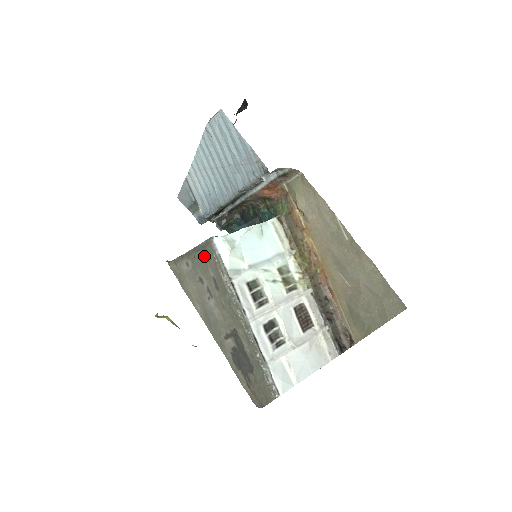
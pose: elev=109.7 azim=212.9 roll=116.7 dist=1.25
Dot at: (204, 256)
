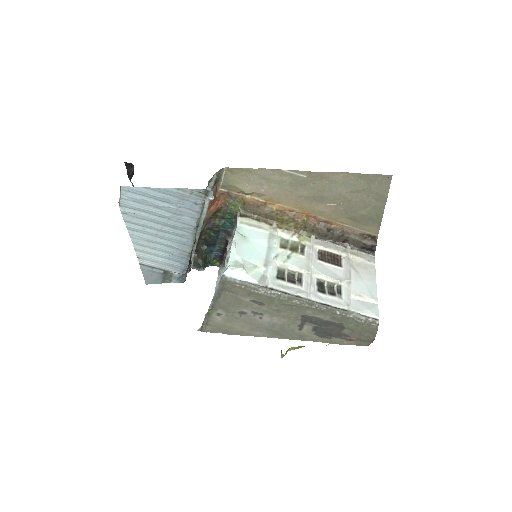
Dot at: (229, 295)
